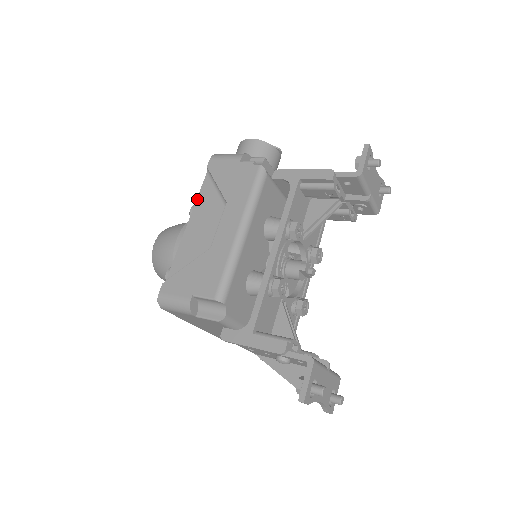
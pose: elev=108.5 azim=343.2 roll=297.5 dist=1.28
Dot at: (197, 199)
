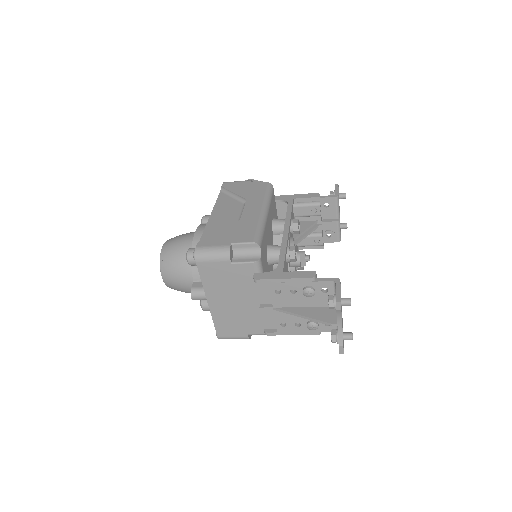
Dot at: (216, 203)
